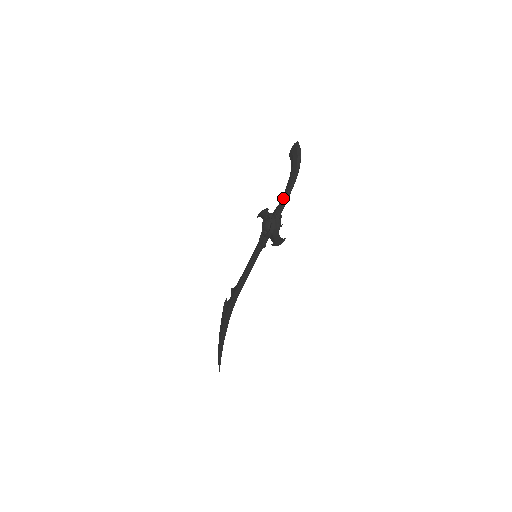
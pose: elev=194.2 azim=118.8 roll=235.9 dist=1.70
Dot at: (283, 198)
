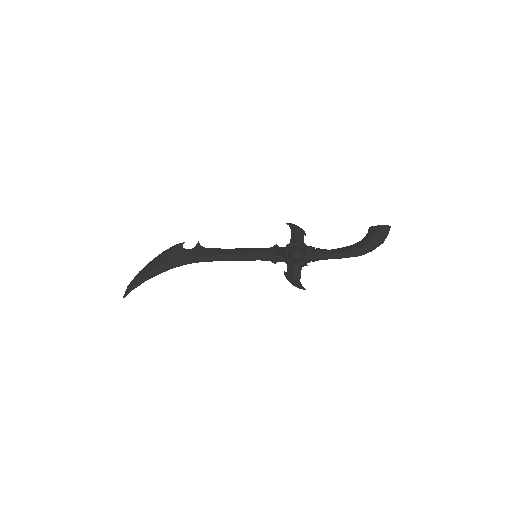
Dot at: (333, 254)
